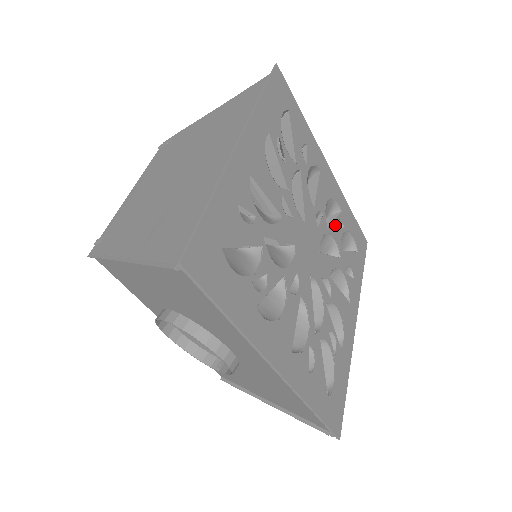
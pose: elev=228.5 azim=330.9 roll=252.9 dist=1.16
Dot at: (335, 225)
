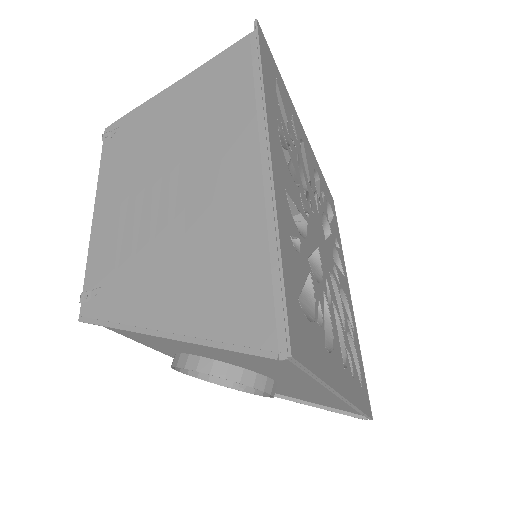
Dot at: (322, 199)
